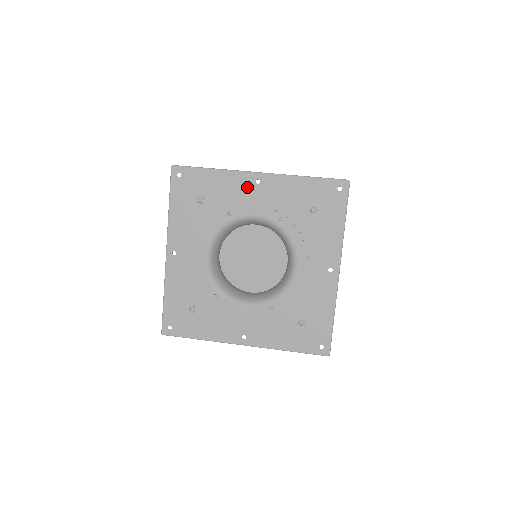
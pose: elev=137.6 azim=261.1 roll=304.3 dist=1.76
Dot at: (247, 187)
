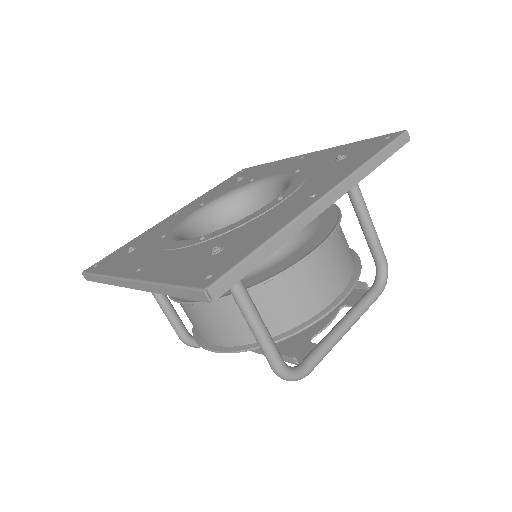
Dot at: (289, 163)
